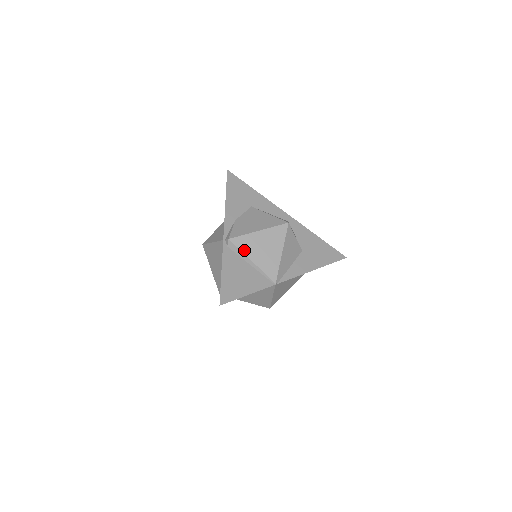
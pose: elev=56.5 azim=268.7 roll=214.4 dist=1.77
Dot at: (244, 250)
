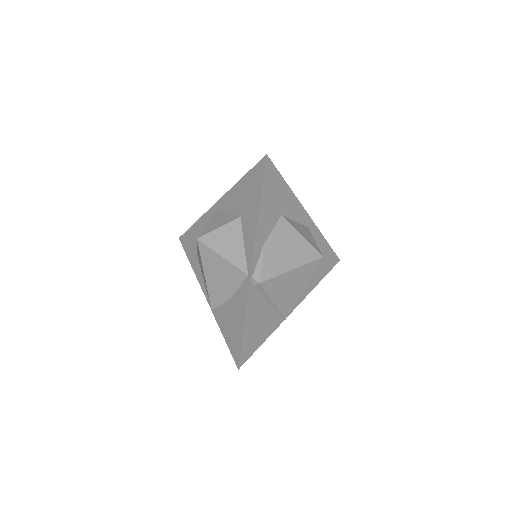
Dot at: (271, 292)
